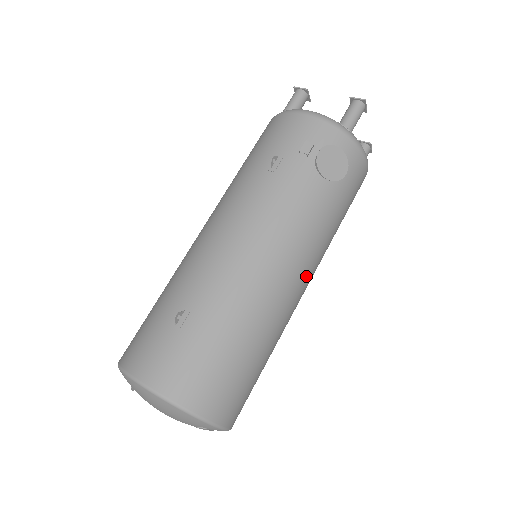
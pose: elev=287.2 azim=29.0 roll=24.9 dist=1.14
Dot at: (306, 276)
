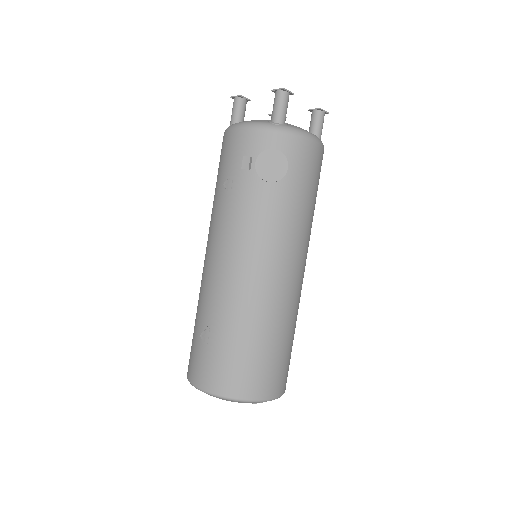
Dot at: (292, 264)
